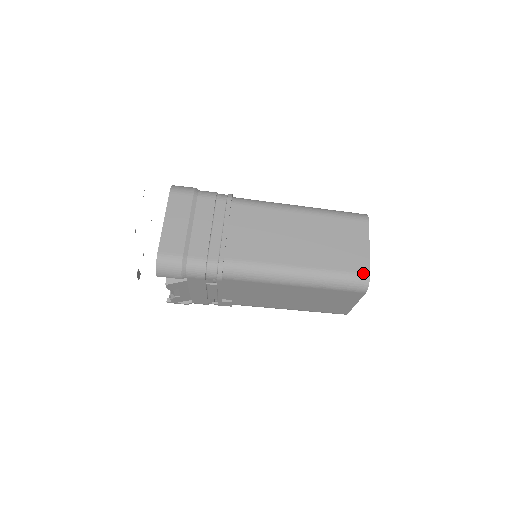
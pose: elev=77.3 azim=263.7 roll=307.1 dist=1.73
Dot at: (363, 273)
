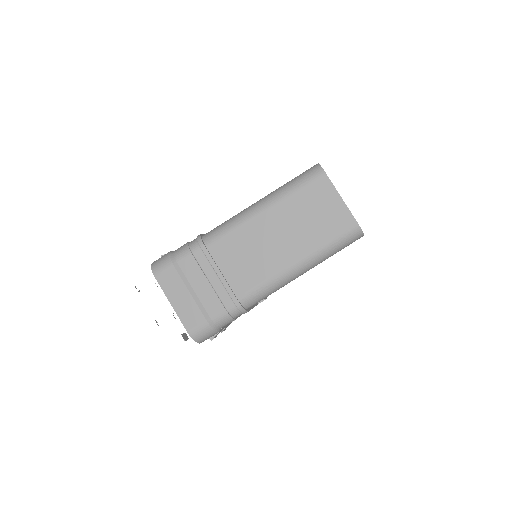
Dot at: (351, 226)
